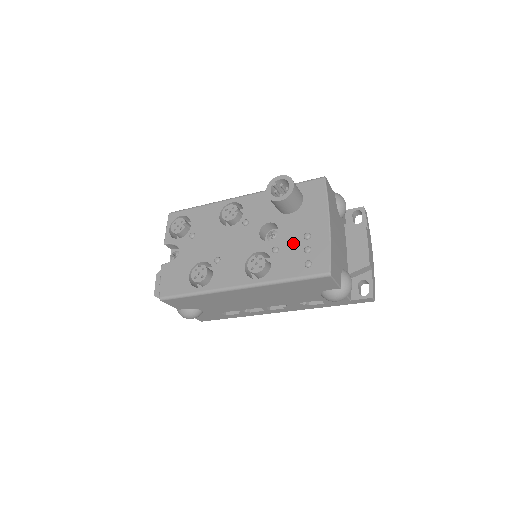
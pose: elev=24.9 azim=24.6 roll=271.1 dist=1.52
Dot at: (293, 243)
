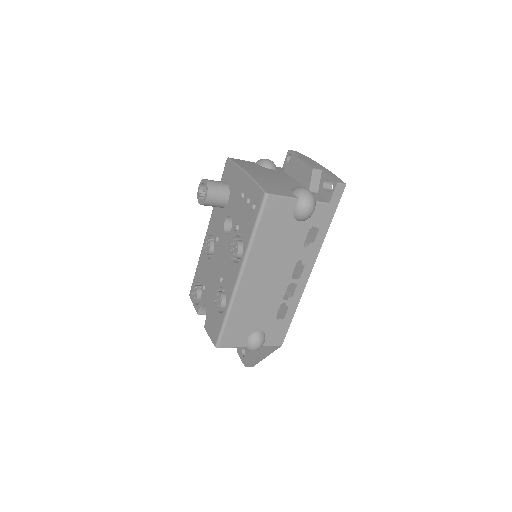
Dot at: (240, 210)
